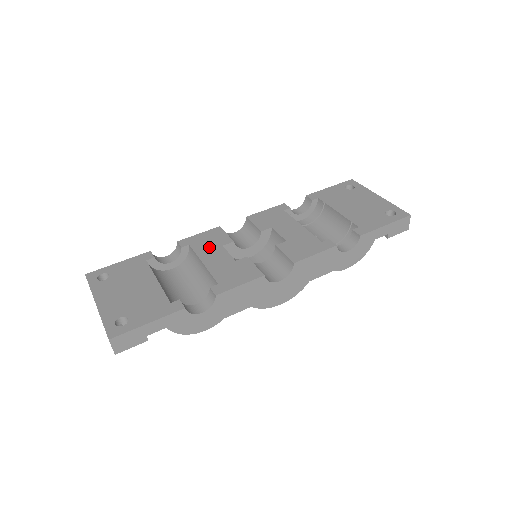
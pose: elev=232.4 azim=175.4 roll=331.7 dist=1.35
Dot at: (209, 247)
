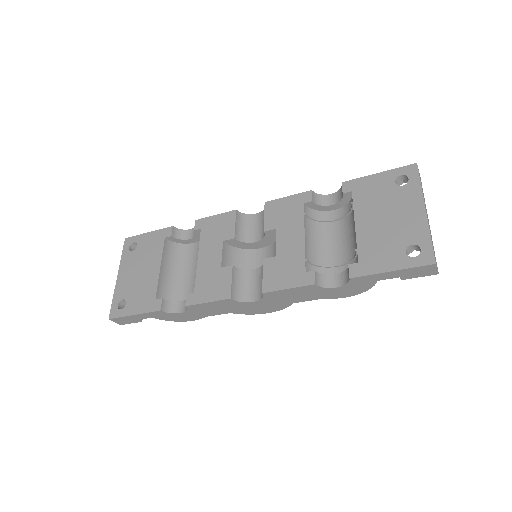
Dot at: (212, 239)
